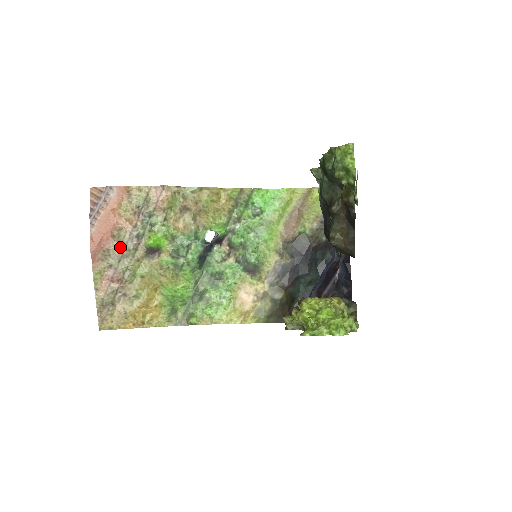
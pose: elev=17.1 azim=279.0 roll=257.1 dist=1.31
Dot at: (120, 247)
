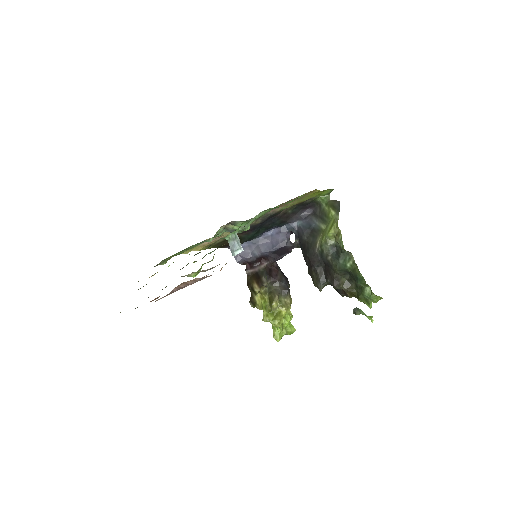
Dot at: occluded
